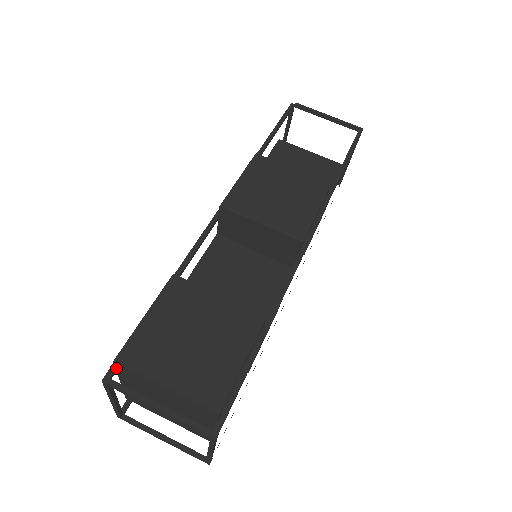
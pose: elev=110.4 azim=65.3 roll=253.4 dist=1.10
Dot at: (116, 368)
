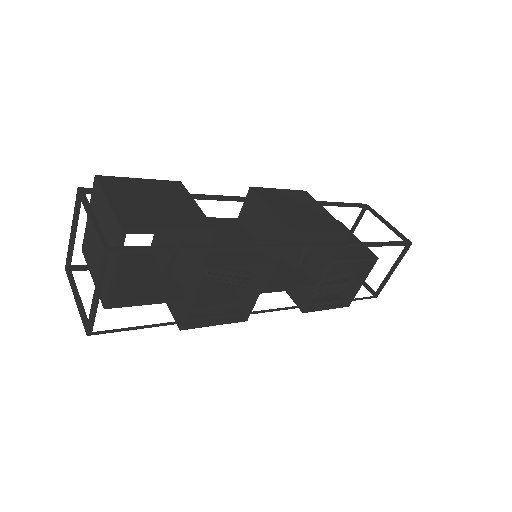
Dot at: (93, 187)
